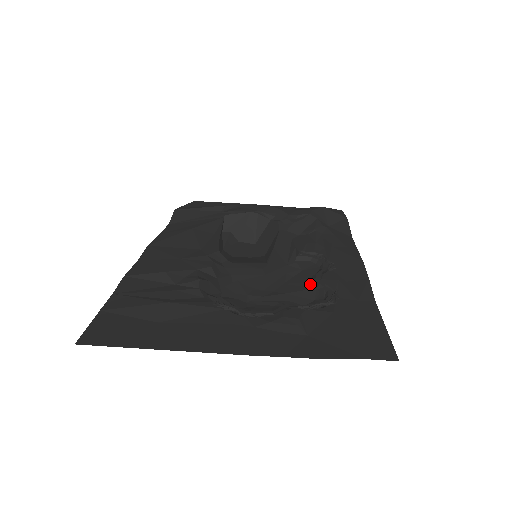
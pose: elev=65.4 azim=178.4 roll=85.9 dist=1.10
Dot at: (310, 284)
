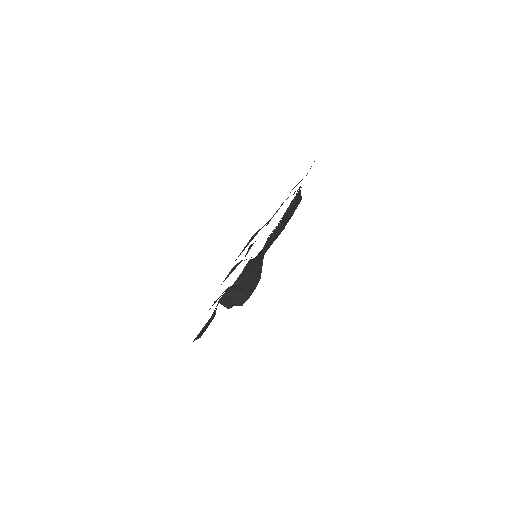
Dot at: (287, 214)
